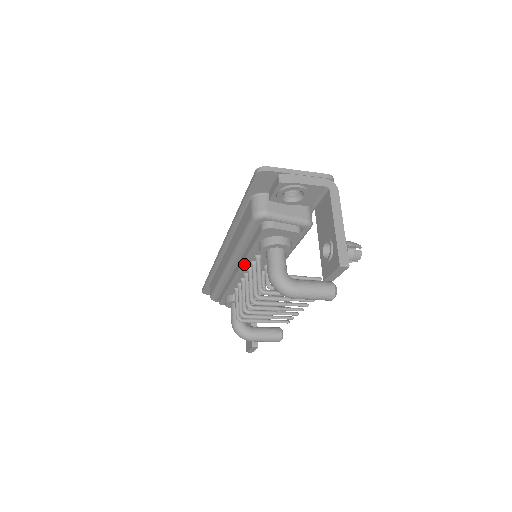
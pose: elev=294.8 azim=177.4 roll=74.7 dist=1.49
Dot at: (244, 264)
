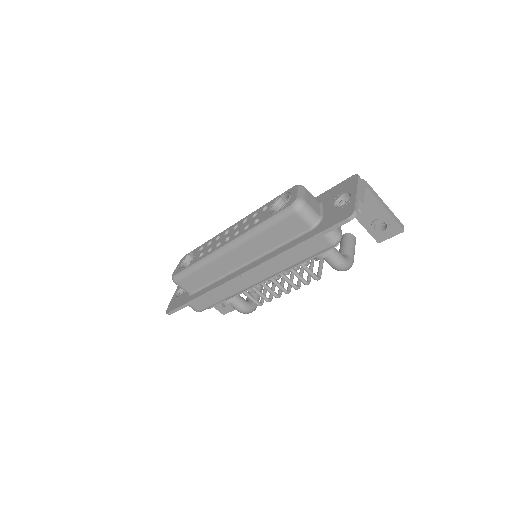
Dot at: (281, 272)
